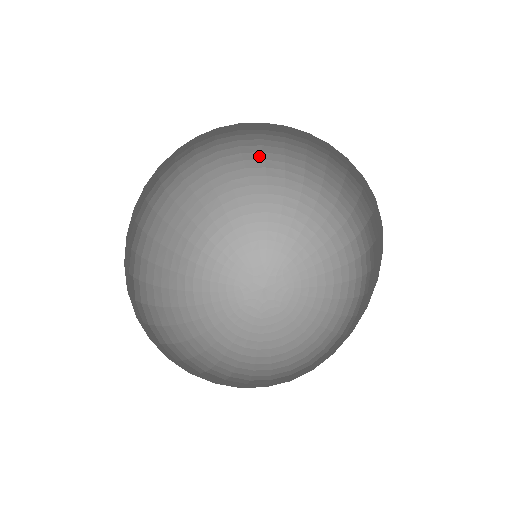
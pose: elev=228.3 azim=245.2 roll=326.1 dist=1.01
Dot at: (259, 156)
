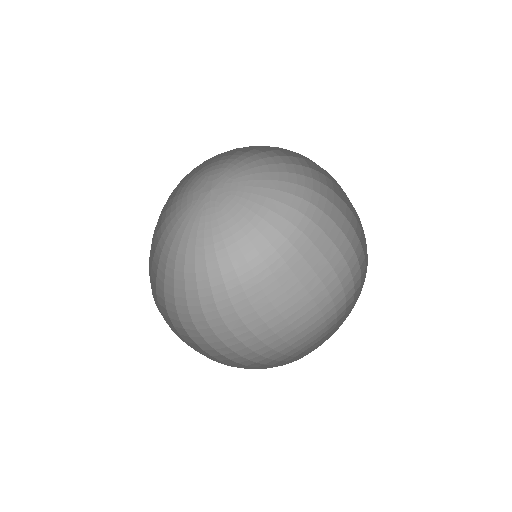
Dot at: occluded
